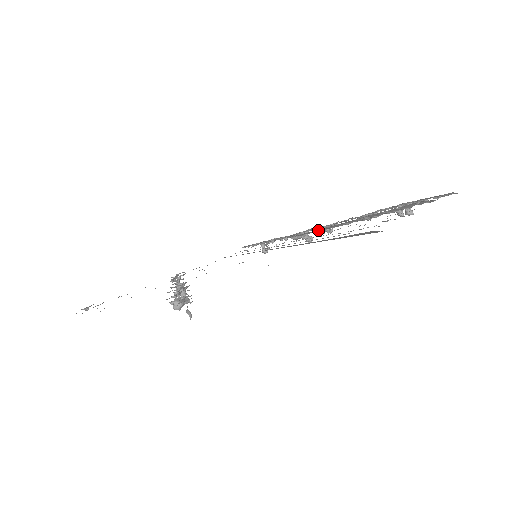
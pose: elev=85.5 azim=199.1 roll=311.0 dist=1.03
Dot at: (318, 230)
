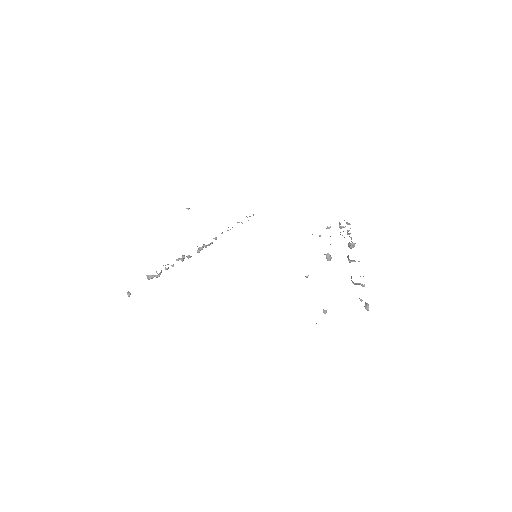
Dot at: occluded
